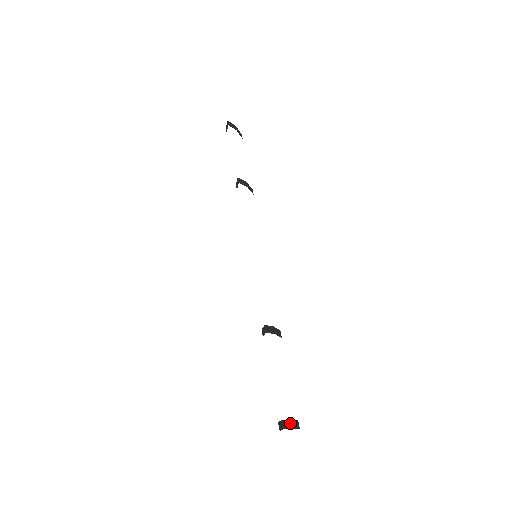
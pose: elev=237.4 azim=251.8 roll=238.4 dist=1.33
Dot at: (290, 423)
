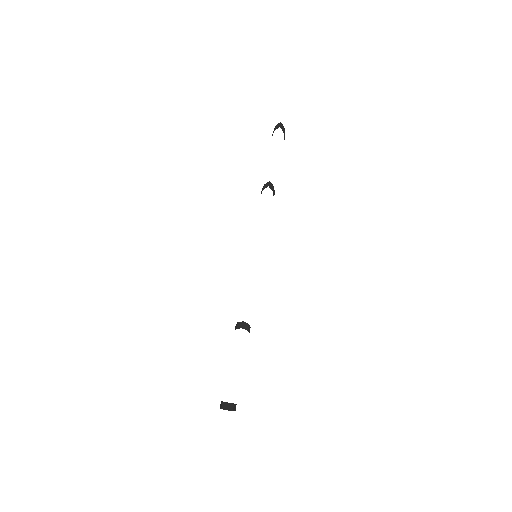
Dot at: (232, 406)
